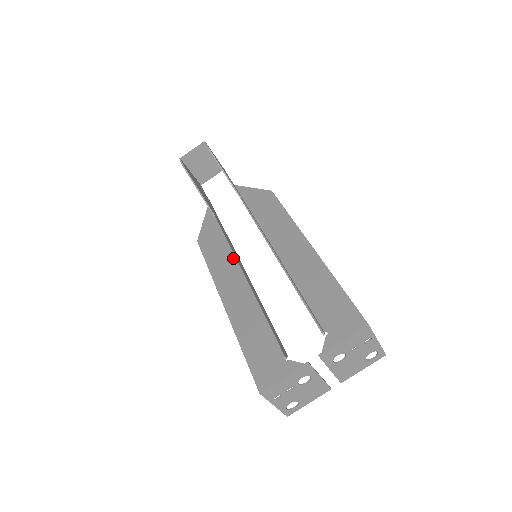
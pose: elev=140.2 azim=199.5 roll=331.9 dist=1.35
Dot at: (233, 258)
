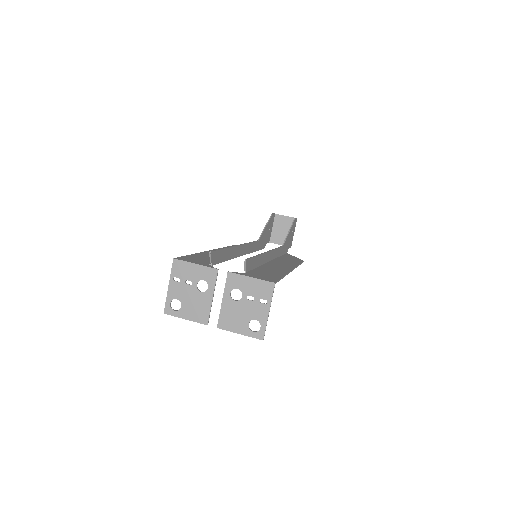
Dot at: occluded
